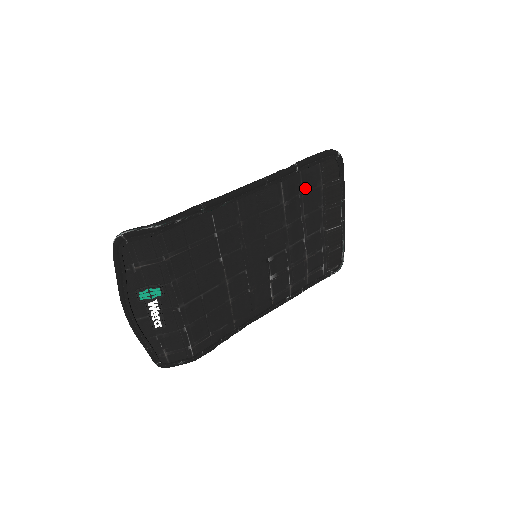
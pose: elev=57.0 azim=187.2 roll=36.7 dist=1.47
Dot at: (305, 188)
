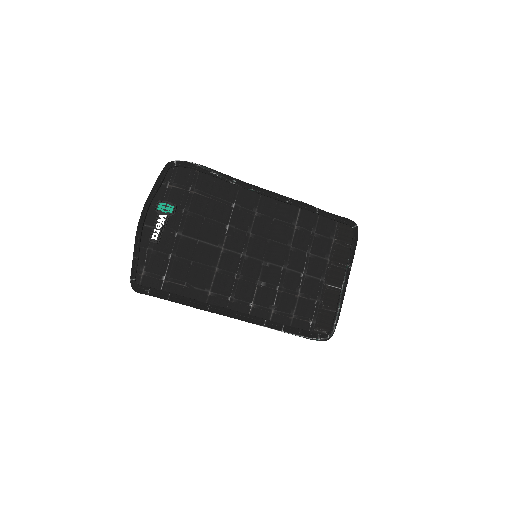
Dot at: (319, 231)
